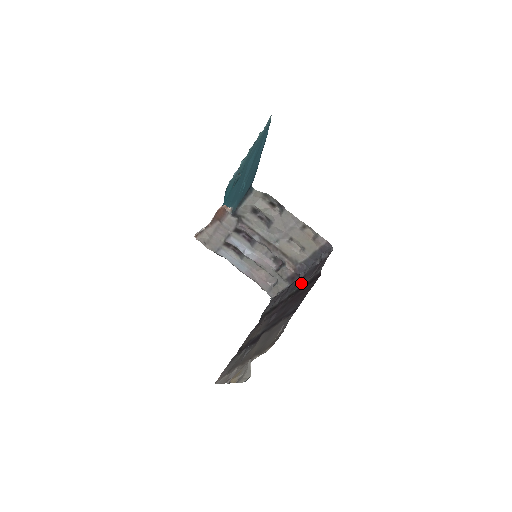
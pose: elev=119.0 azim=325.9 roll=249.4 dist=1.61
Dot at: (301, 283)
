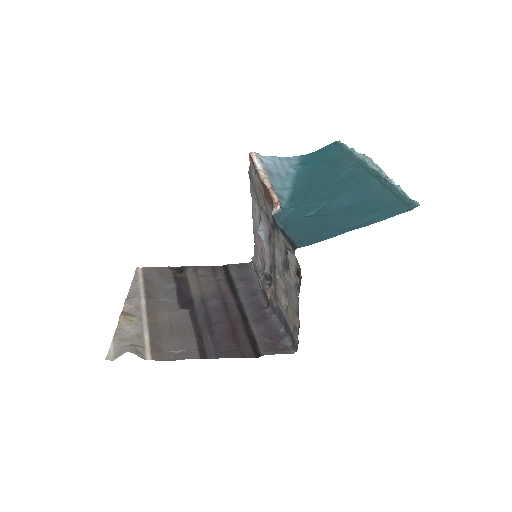
Dot at: (253, 322)
